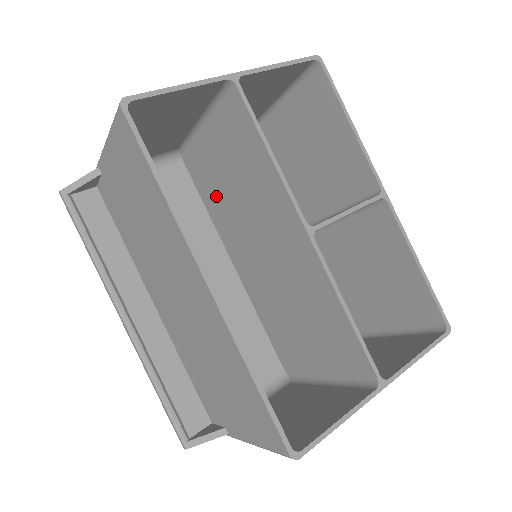
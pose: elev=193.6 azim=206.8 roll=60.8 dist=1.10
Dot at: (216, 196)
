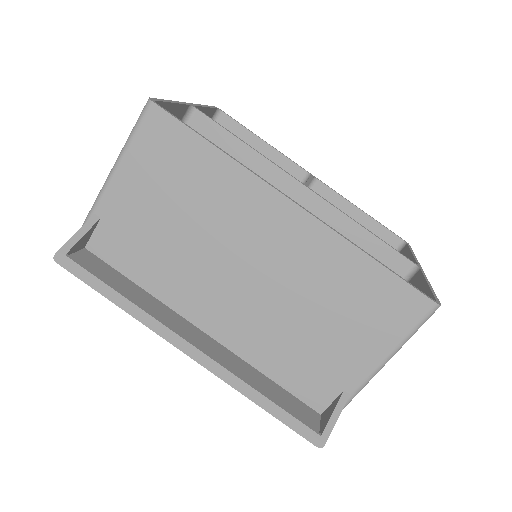
Dot at: occluded
